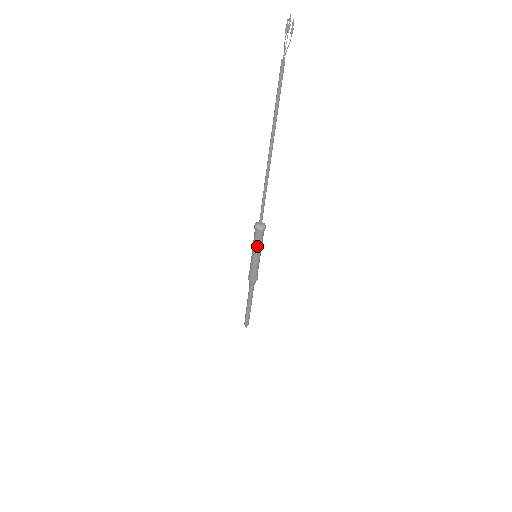
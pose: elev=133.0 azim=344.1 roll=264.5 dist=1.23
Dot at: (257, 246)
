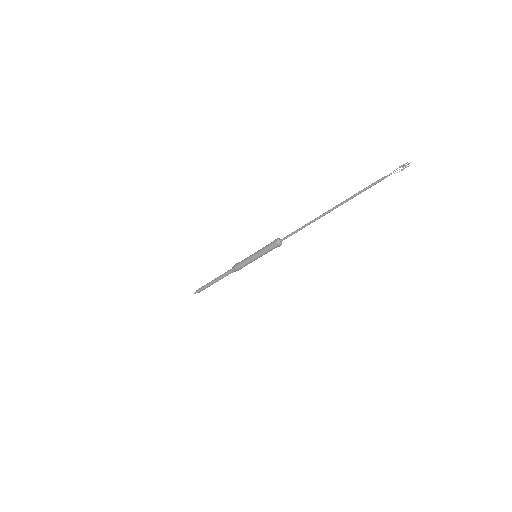
Dot at: (264, 250)
